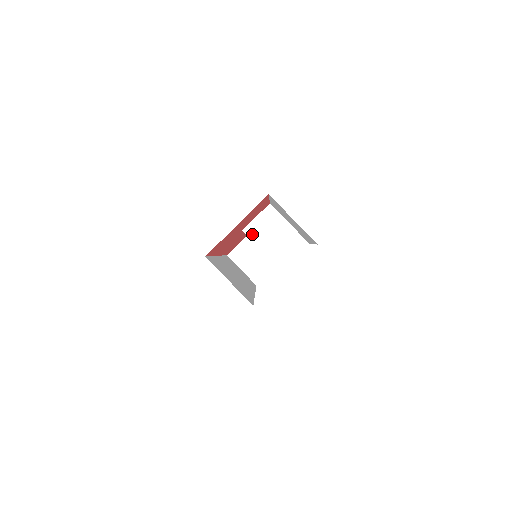
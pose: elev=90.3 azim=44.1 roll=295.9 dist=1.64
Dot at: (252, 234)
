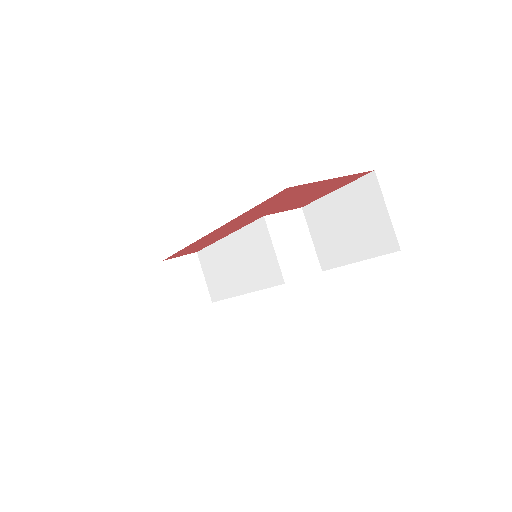
Dot at: (272, 226)
